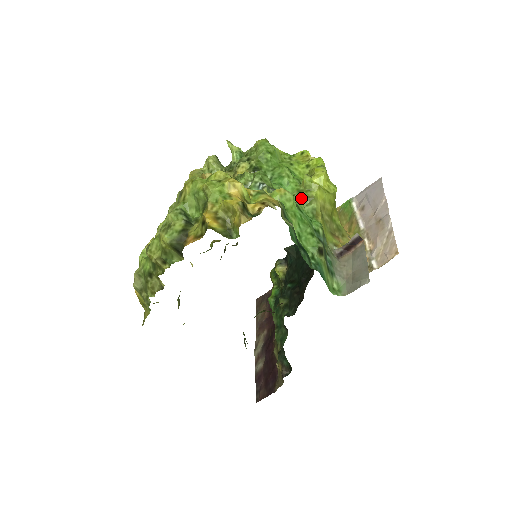
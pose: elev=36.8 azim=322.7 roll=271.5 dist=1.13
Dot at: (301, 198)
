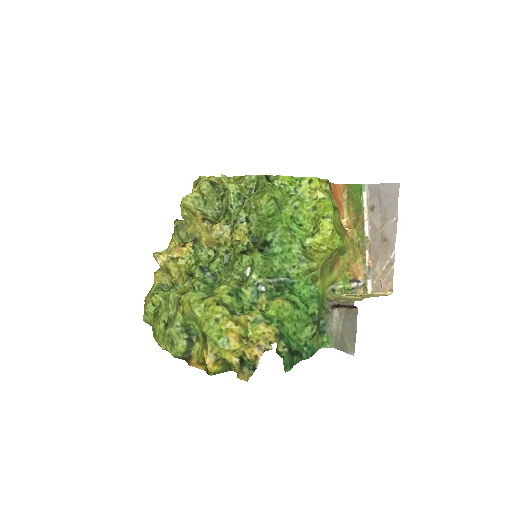
Dot at: (301, 271)
